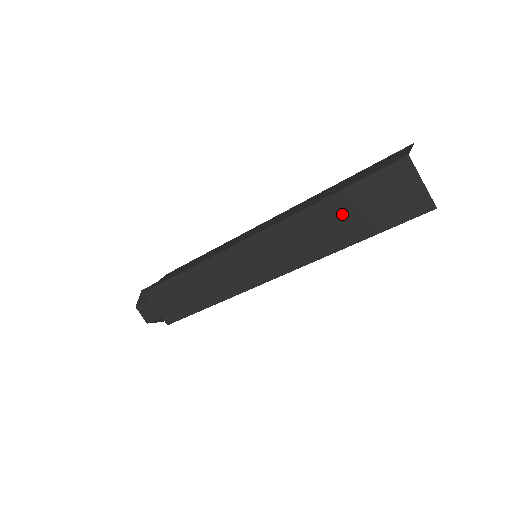
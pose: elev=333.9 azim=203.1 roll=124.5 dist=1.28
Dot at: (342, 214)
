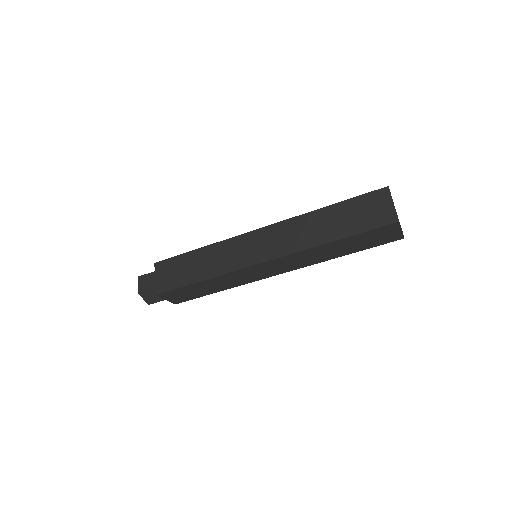
Dot at: (334, 218)
